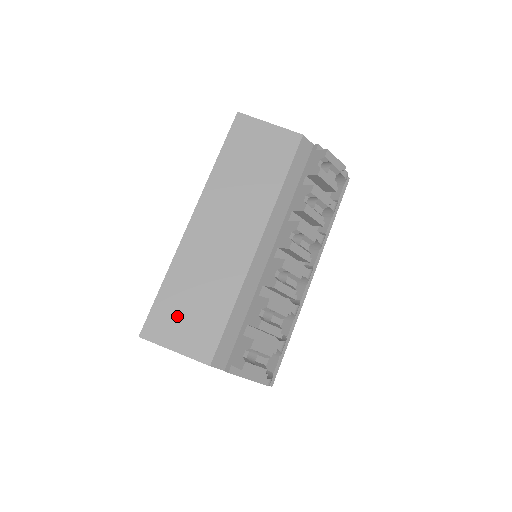
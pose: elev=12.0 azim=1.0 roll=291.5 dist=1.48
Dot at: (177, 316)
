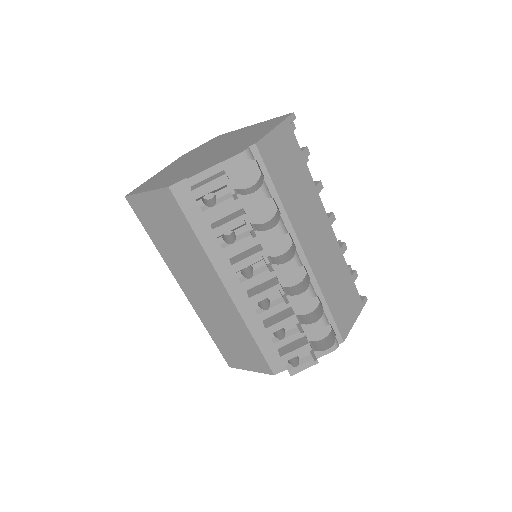
Dot at: (234, 352)
